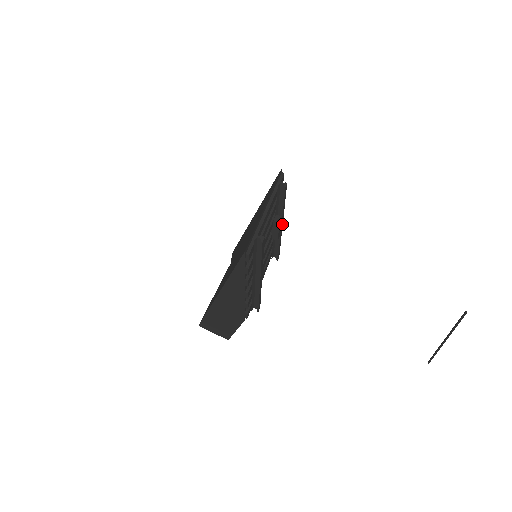
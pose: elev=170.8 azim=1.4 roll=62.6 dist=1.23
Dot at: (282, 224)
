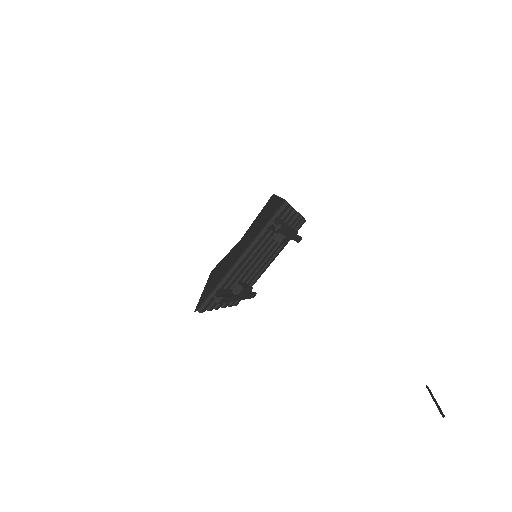
Dot at: (292, 233)
